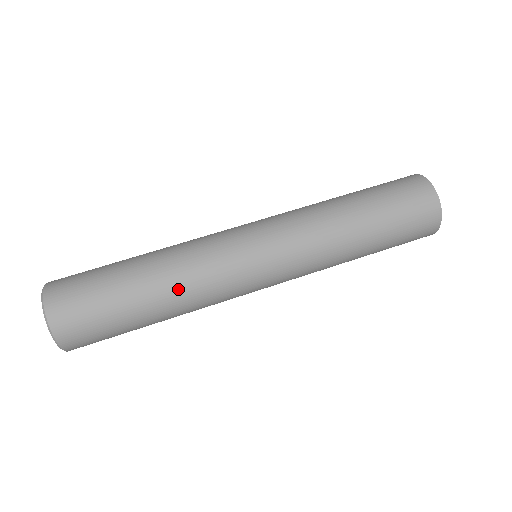
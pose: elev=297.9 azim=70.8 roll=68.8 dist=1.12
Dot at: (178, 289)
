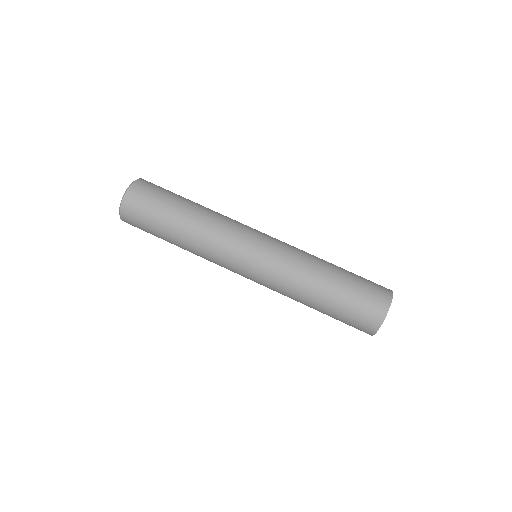
Dot at: (199, 228)
